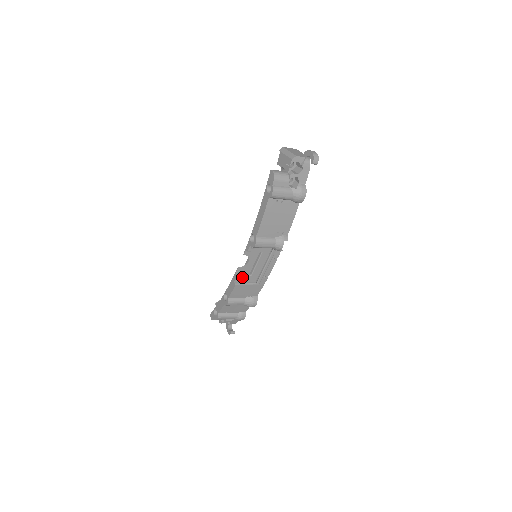
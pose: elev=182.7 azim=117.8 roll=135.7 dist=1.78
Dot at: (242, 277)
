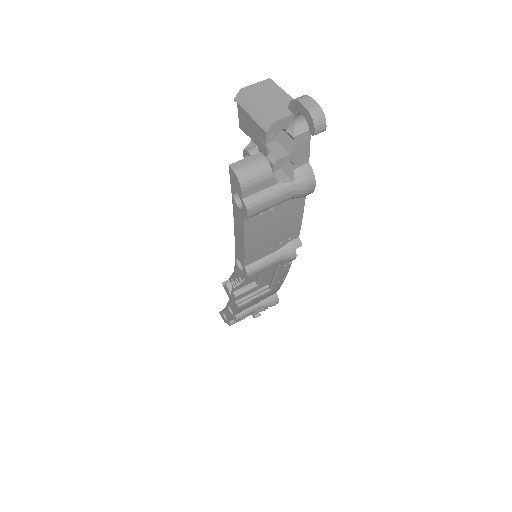
Dot at: (244, 293)
